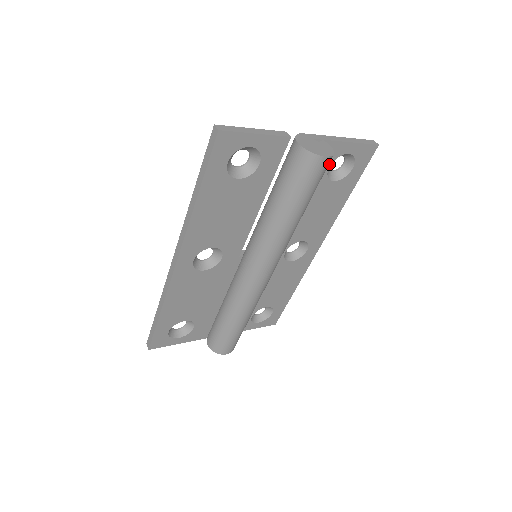
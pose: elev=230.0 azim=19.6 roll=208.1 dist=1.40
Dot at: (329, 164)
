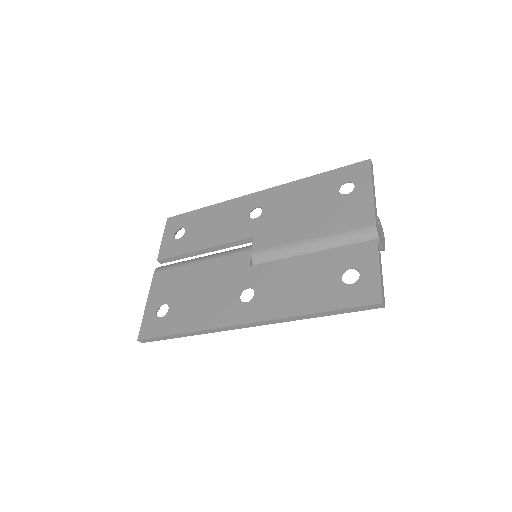
Dot at: occluded
